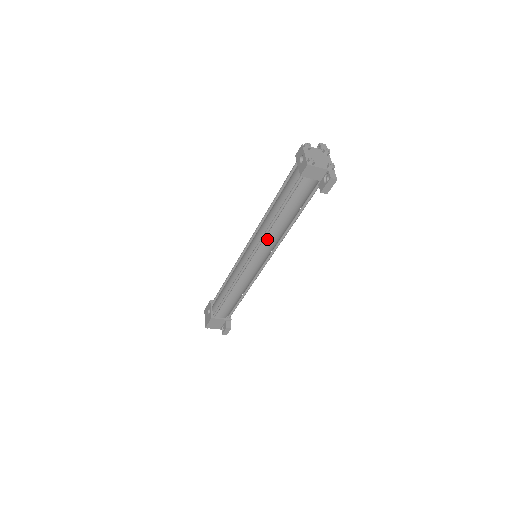
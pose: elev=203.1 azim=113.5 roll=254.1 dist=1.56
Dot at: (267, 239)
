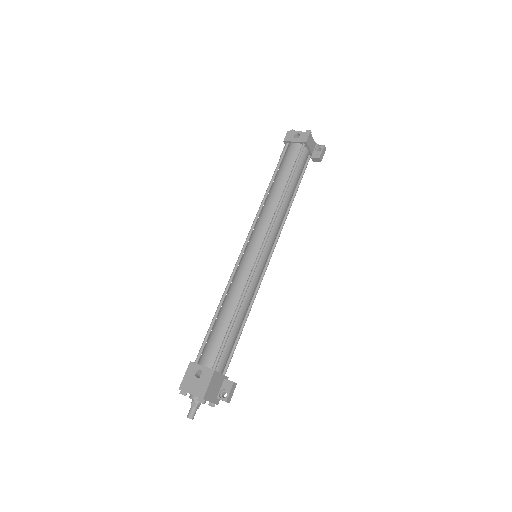
Dot at: (277, 219)
